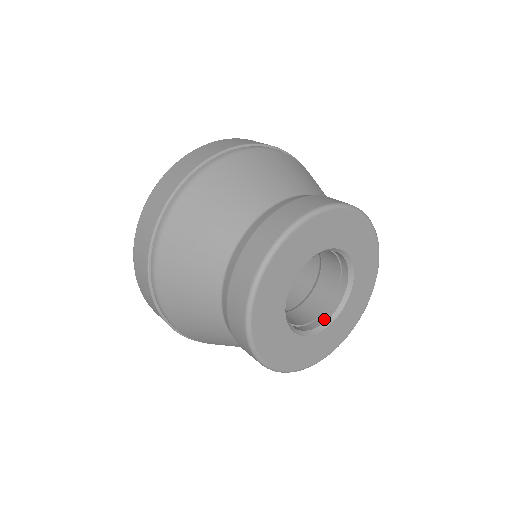
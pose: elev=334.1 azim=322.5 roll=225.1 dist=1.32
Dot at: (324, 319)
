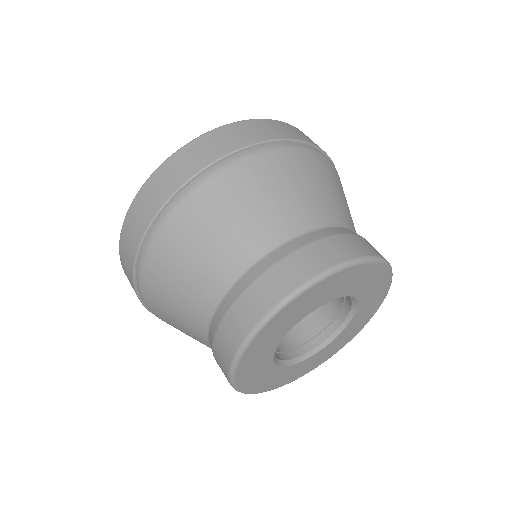
Dot at: (340, 321)
